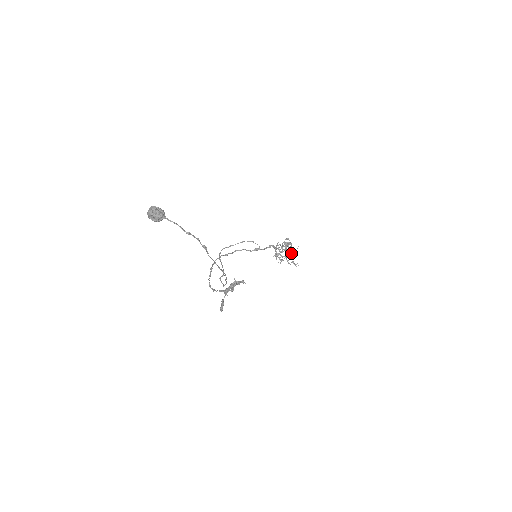
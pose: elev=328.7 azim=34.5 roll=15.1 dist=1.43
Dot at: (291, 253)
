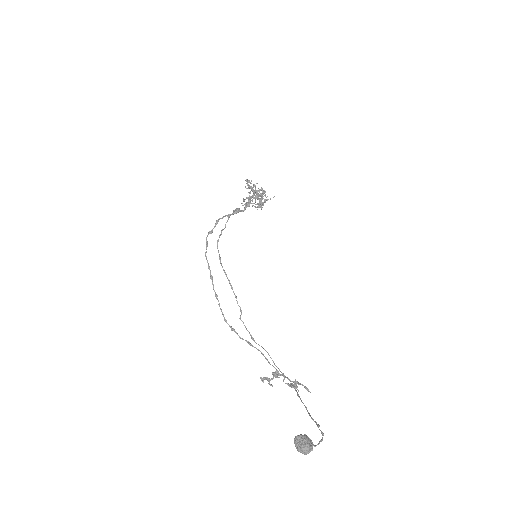
Dot at: occluded
